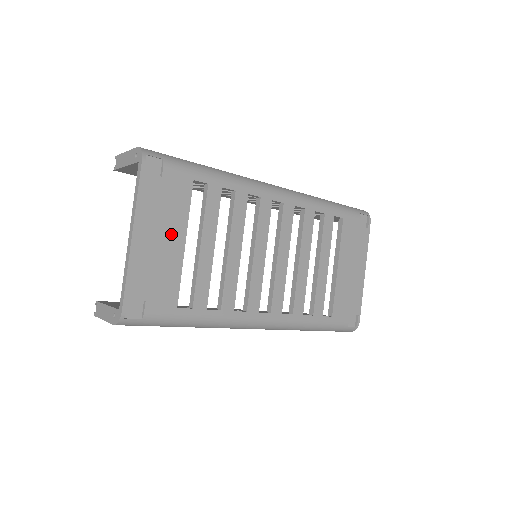
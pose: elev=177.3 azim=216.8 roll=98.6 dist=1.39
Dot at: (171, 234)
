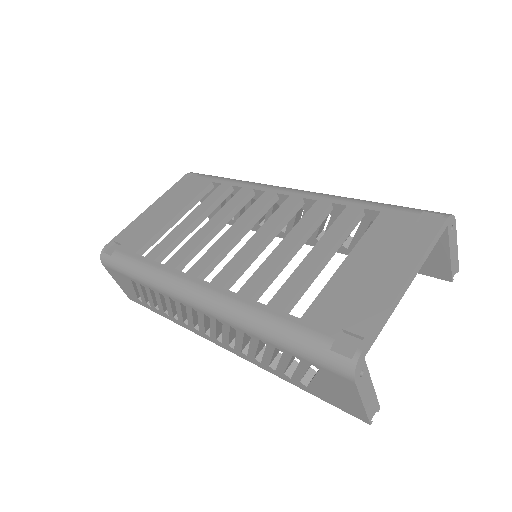
Dot at: (171, 210)
